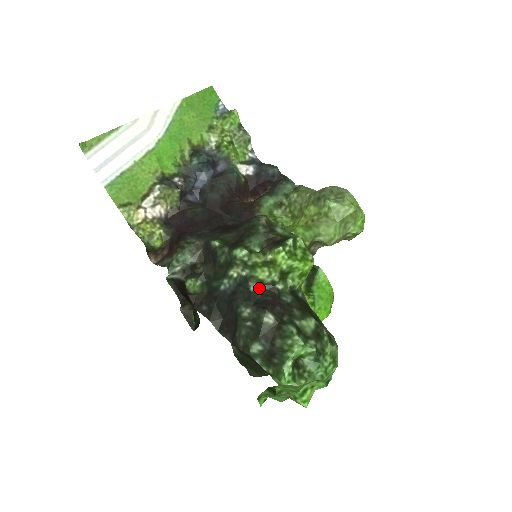
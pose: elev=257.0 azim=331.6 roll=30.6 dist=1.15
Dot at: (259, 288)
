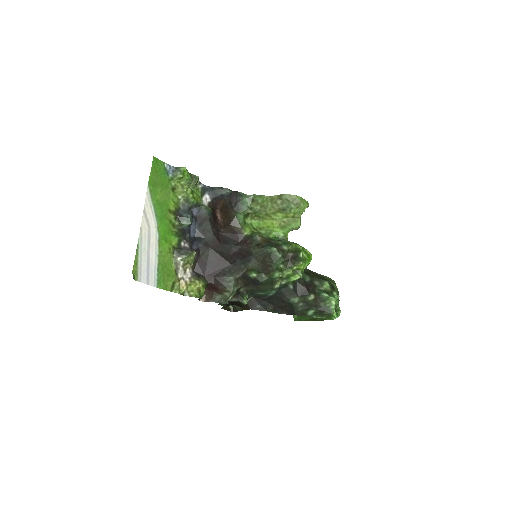
Dot at: (294, 284)
